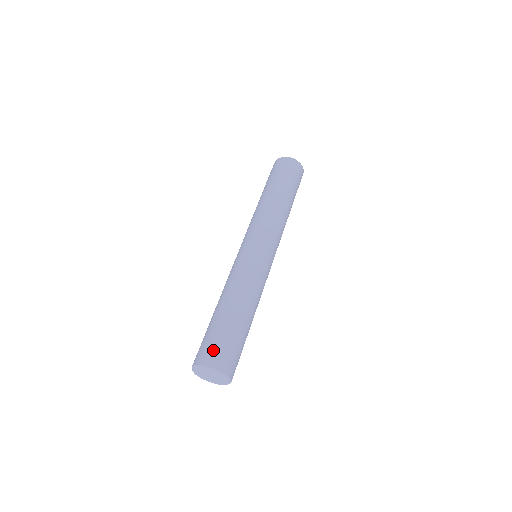
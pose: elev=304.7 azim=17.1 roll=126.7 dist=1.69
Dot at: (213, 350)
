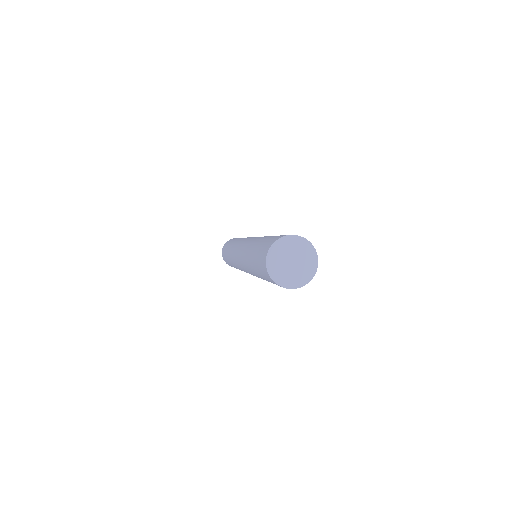
Dot at: occluded
